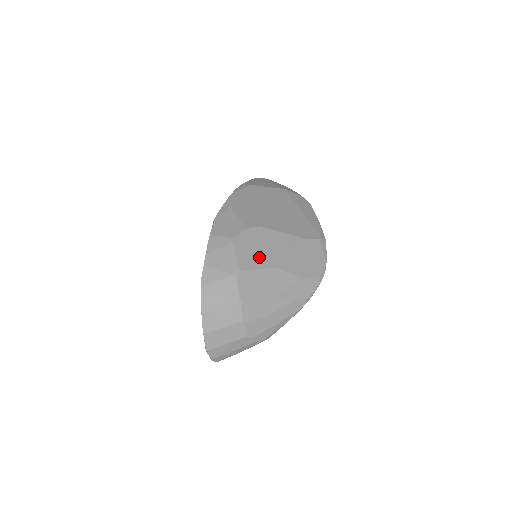
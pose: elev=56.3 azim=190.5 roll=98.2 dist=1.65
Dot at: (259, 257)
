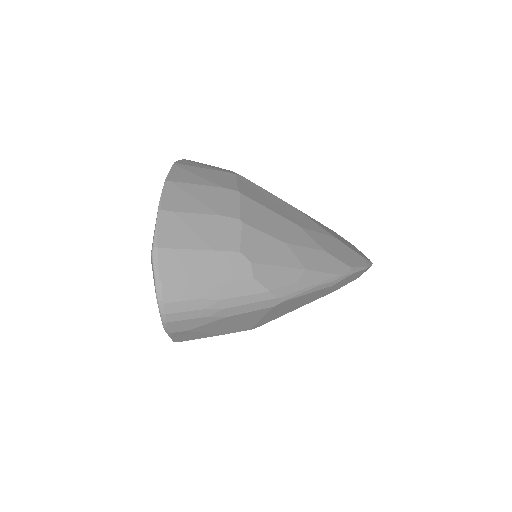
Dot at: occluded
